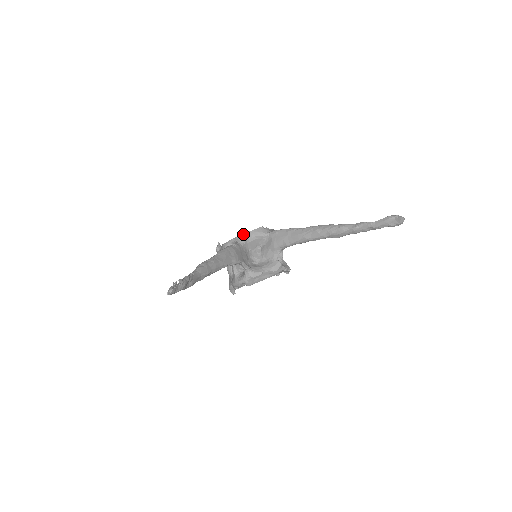
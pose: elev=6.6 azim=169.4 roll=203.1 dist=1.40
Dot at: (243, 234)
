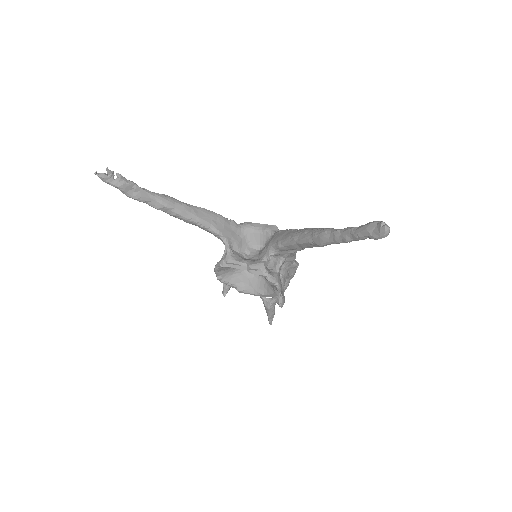
Dot at: (253, 223)
